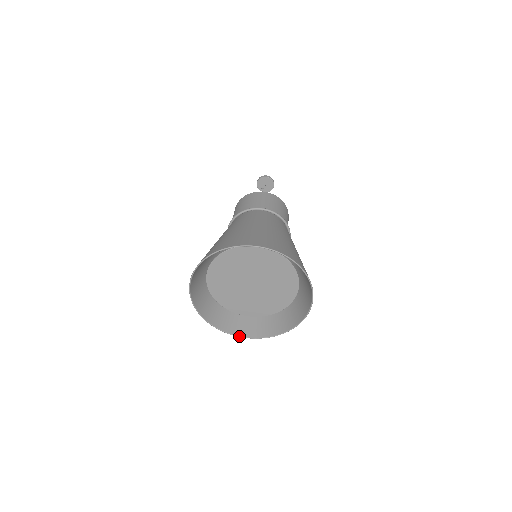
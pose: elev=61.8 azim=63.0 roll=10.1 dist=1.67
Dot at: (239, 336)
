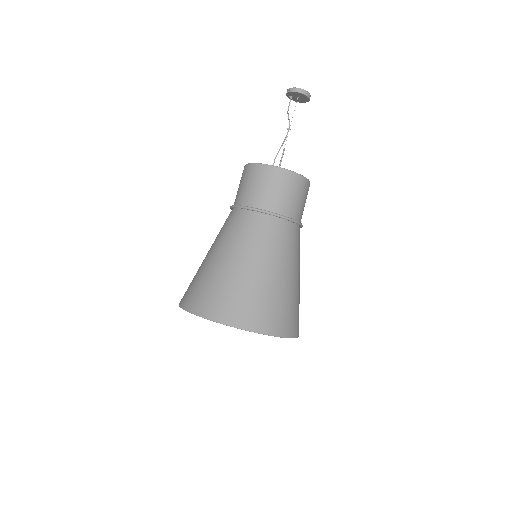
Dot at: occluded
